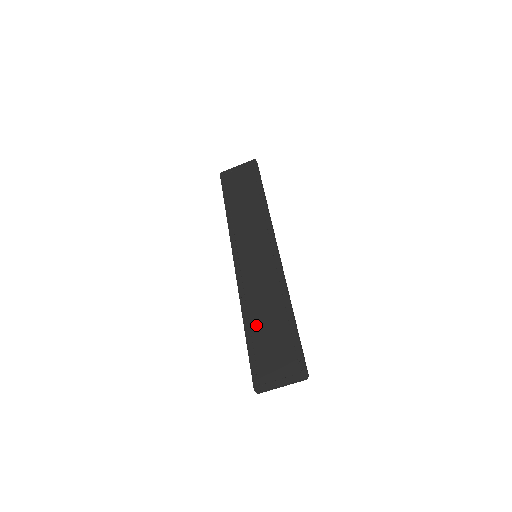
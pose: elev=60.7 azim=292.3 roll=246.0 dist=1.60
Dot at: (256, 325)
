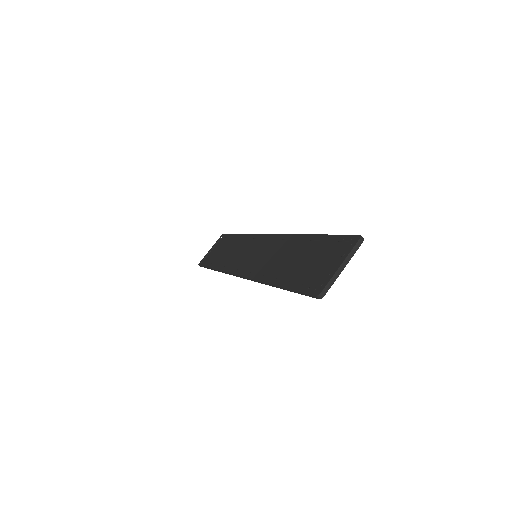
Dot at: (285, 274)
